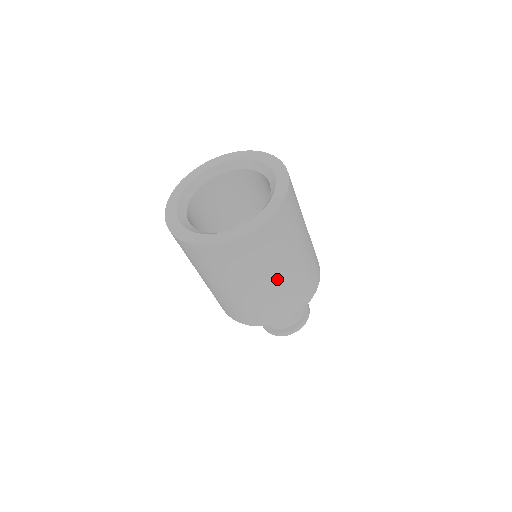
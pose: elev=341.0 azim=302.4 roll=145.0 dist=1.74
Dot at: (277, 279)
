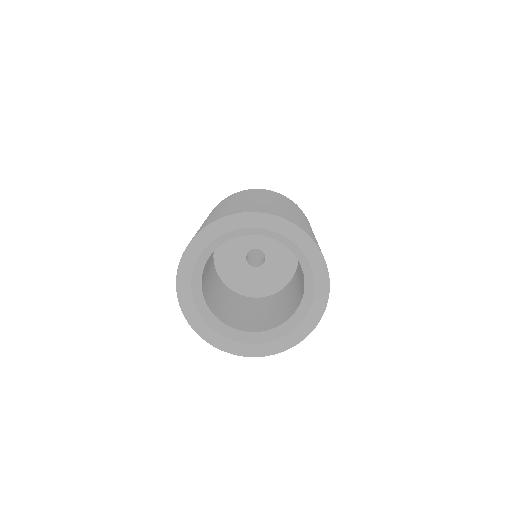
Dot at: occluded
